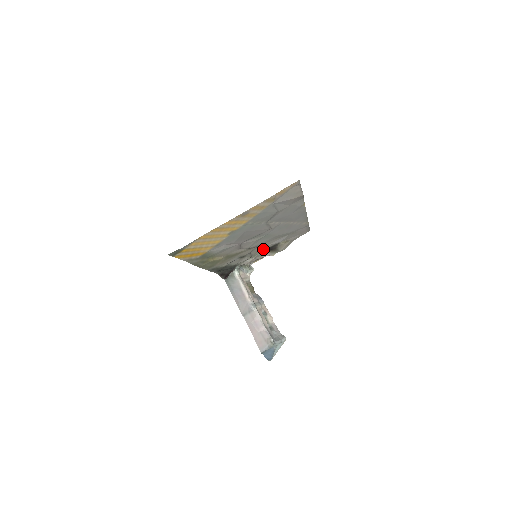
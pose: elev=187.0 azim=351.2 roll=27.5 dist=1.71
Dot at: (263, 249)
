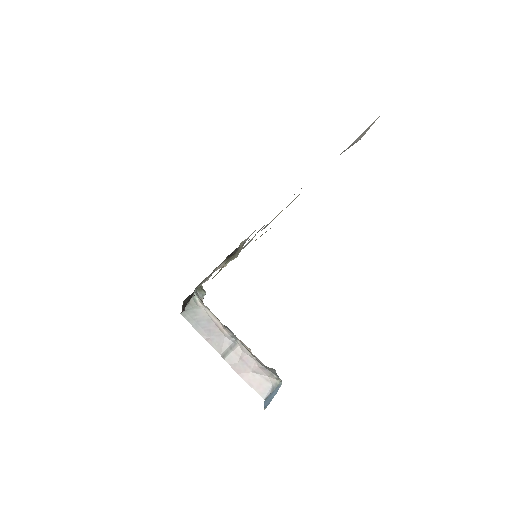
Dot at: occluded
